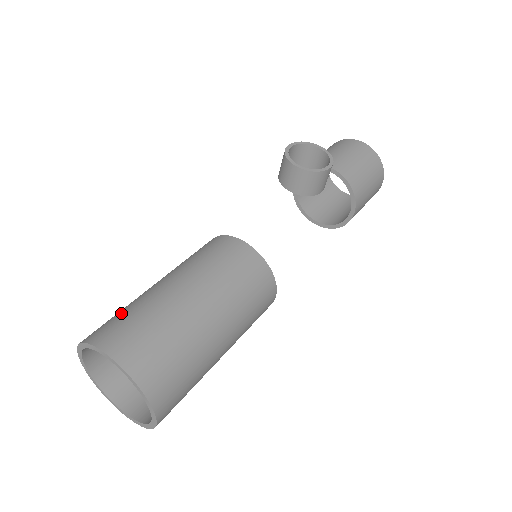
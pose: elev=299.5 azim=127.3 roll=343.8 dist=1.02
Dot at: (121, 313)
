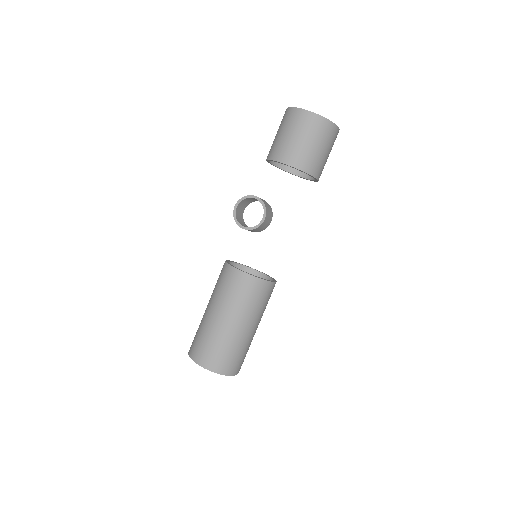
Dot at: (197, 336)
